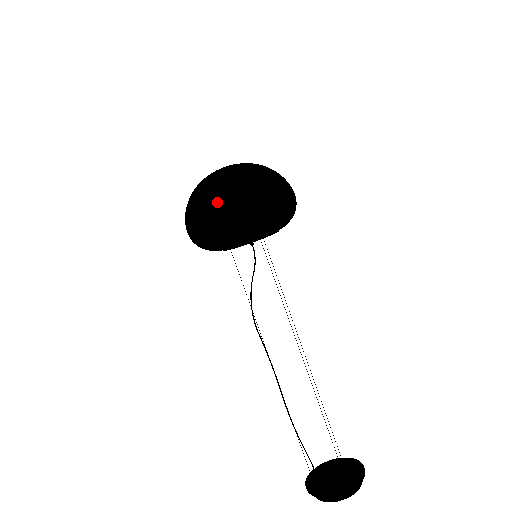
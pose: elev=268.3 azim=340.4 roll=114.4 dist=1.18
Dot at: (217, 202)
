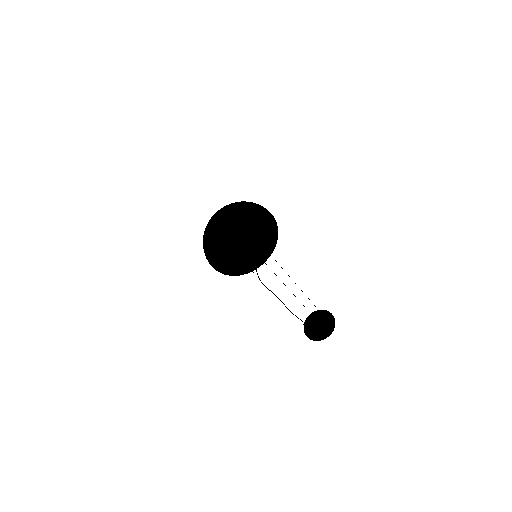
Dot at: (233, 265)
